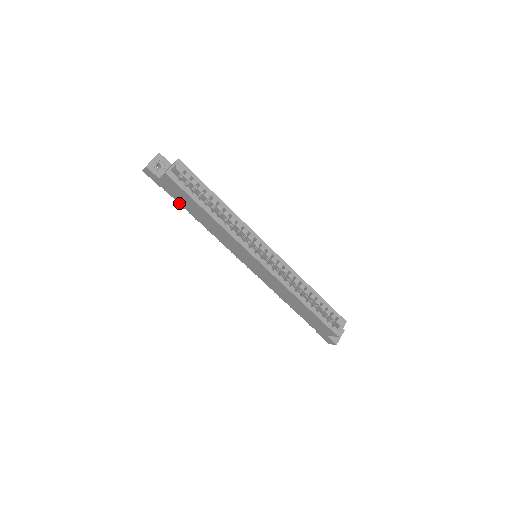
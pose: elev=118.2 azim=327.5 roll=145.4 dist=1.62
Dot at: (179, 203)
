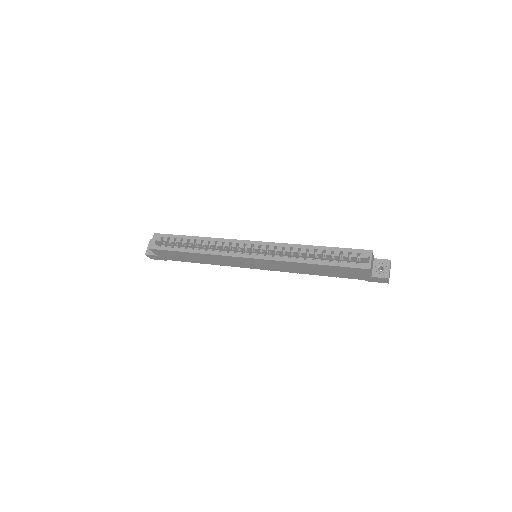
Dot at: (183, 261)
